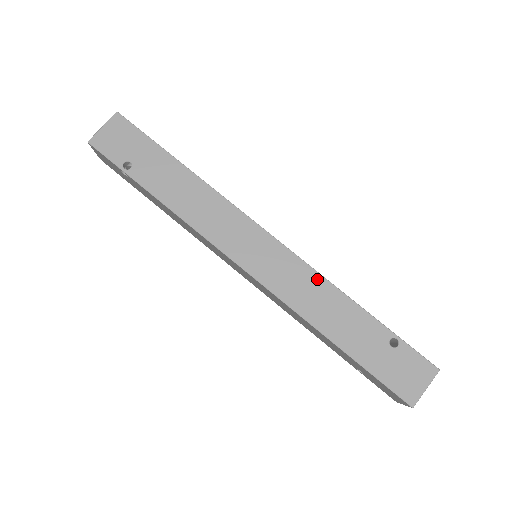
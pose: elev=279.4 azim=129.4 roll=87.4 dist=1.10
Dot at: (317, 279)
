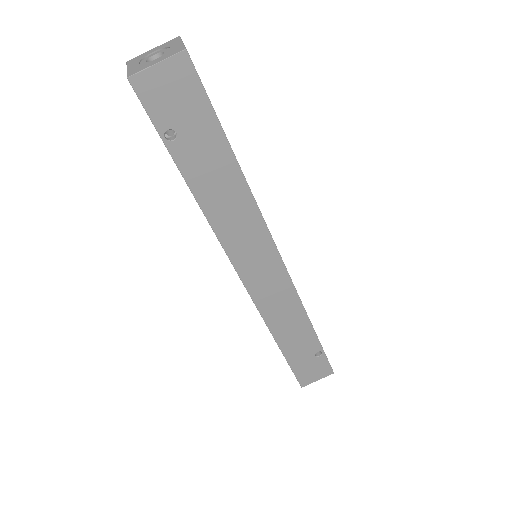
Dot at: (296, 304)
